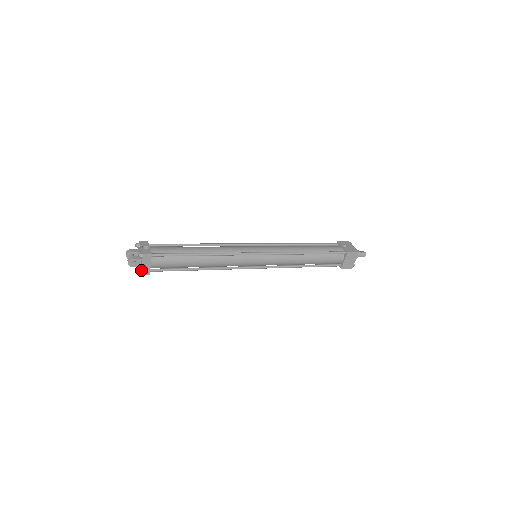
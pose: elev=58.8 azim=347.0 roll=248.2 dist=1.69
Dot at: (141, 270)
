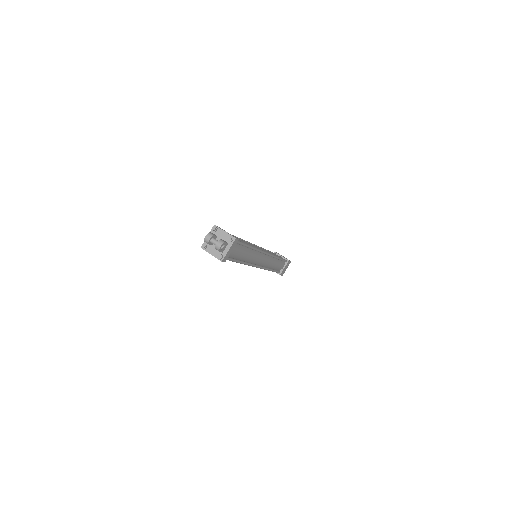
Dot at: (225, 256)
